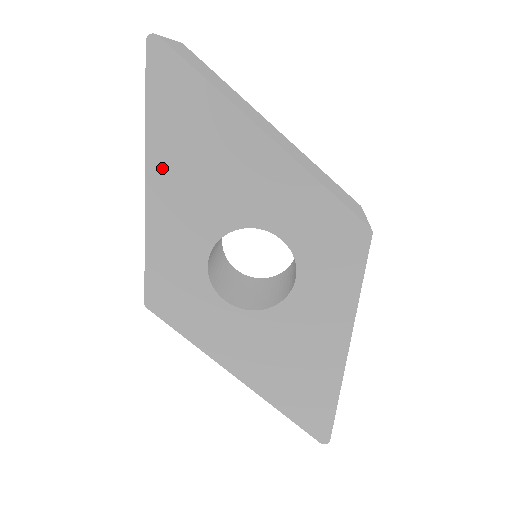
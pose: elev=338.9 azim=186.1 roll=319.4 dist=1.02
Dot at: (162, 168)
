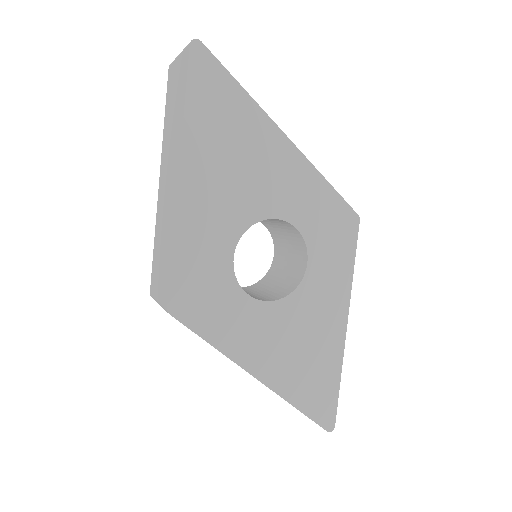
Dot at: (196, 161)
